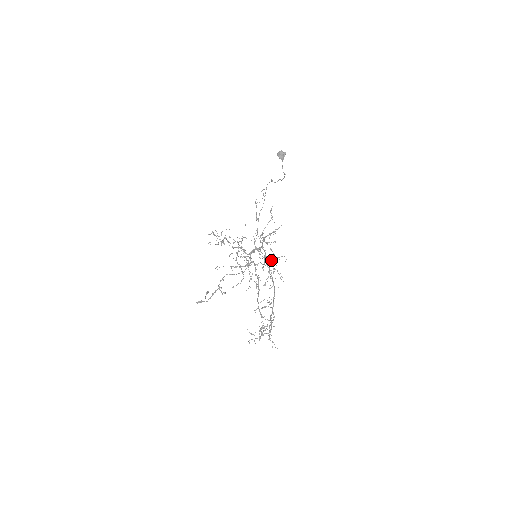
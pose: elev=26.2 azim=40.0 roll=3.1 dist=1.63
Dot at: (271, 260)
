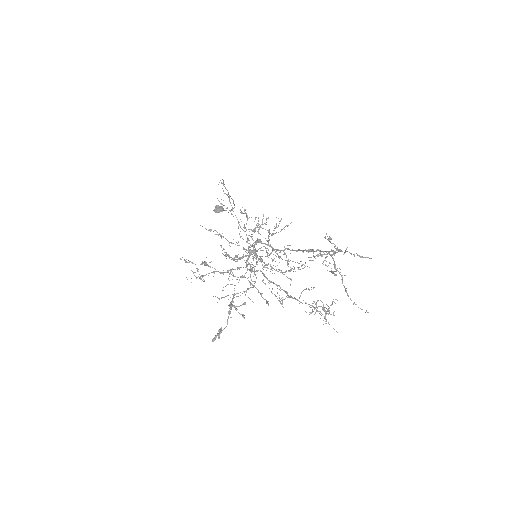
Dot at: occluded
